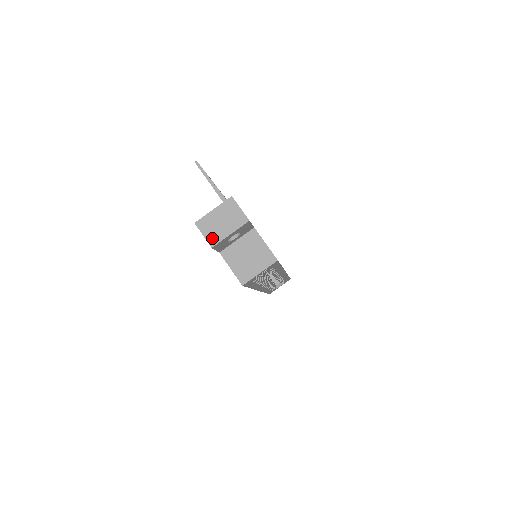
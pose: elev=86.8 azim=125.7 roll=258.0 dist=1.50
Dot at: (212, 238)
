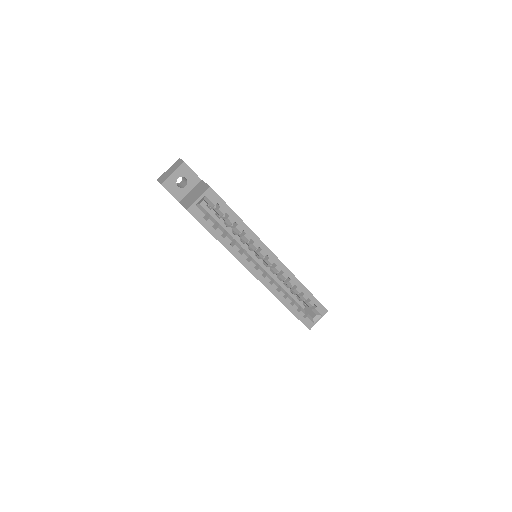
Dot at: (163, 180)
